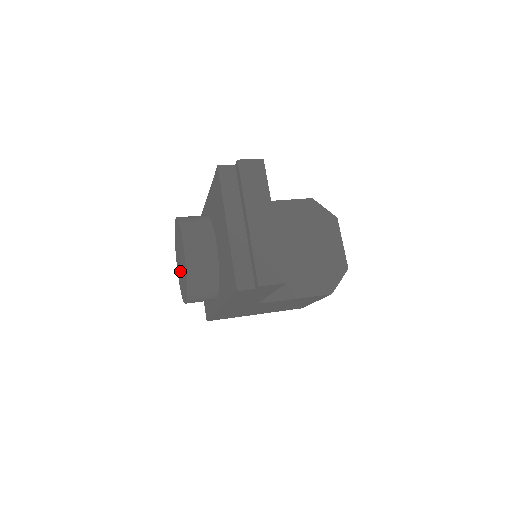
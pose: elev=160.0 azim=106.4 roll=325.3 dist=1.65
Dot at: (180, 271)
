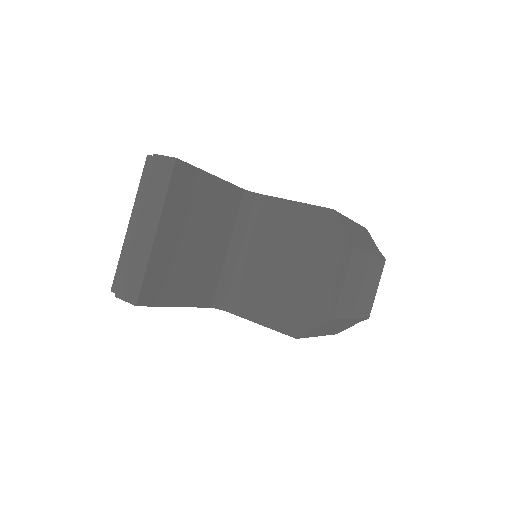
Dot at: occluded
